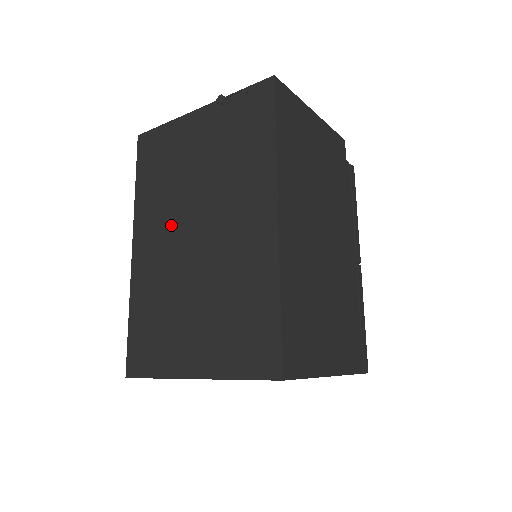
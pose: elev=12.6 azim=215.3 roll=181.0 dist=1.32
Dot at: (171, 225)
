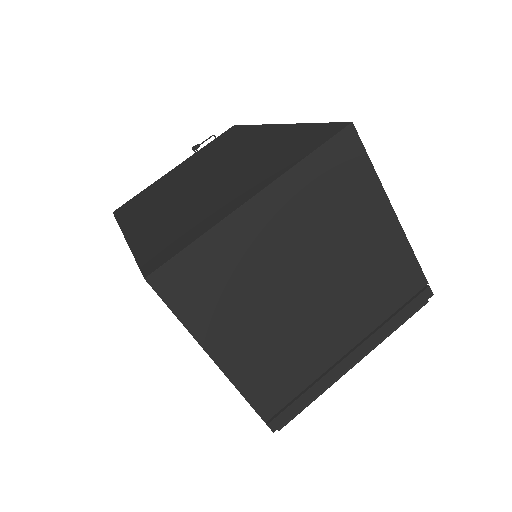
Dot at: (171, 196)
